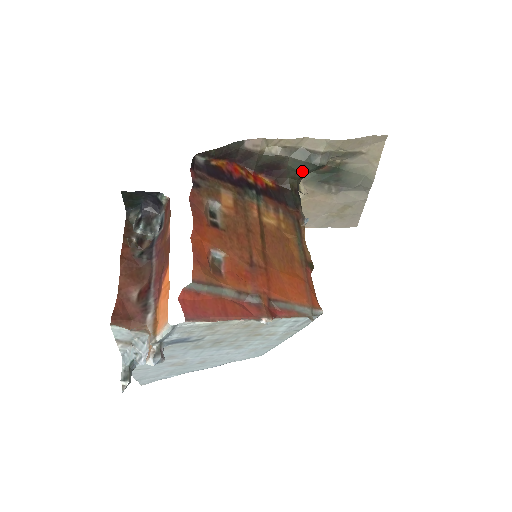
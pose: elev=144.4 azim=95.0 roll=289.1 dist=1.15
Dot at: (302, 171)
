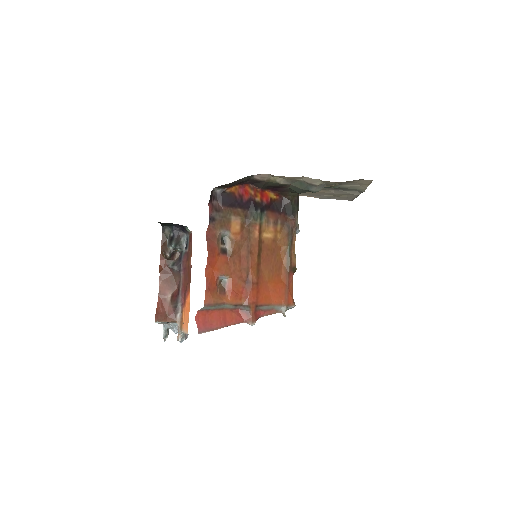
Dot at: occluded
